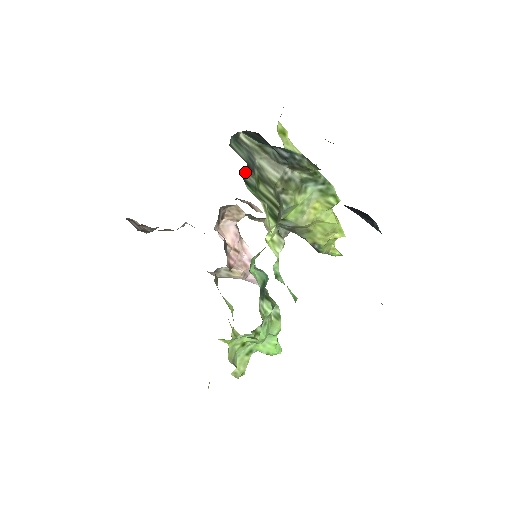
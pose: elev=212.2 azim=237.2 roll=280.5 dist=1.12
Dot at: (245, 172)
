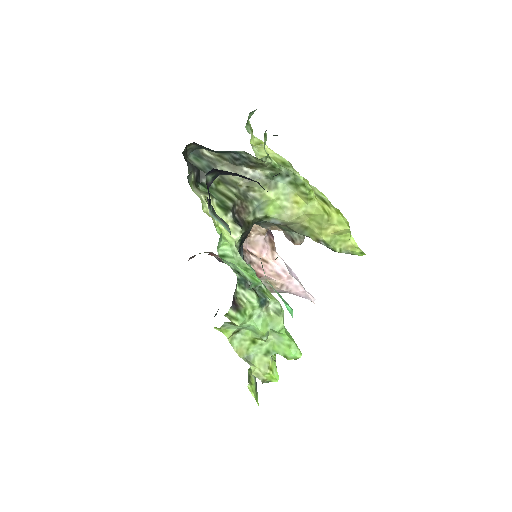
Dot at: (201, 176)
